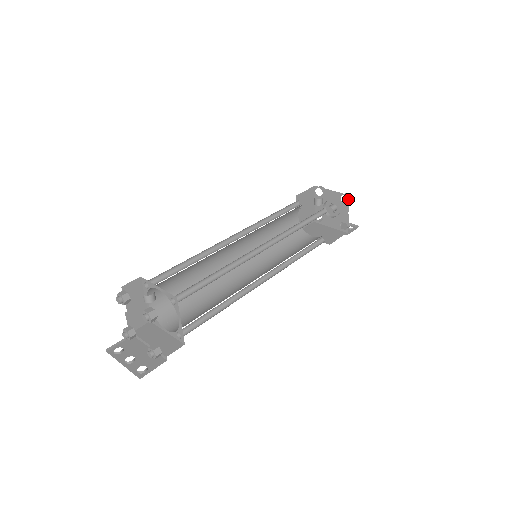
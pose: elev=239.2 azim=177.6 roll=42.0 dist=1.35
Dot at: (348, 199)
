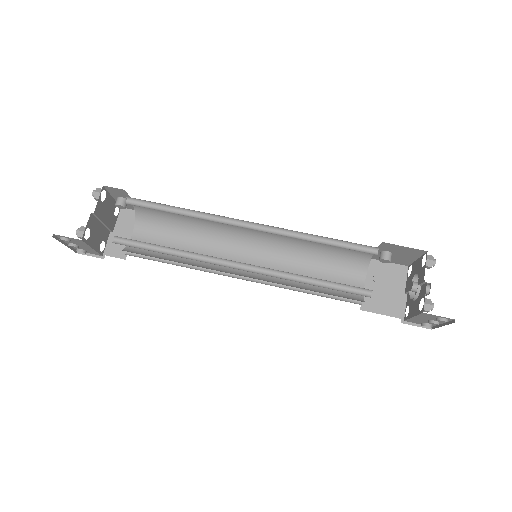
Dot at: (426, 258)
